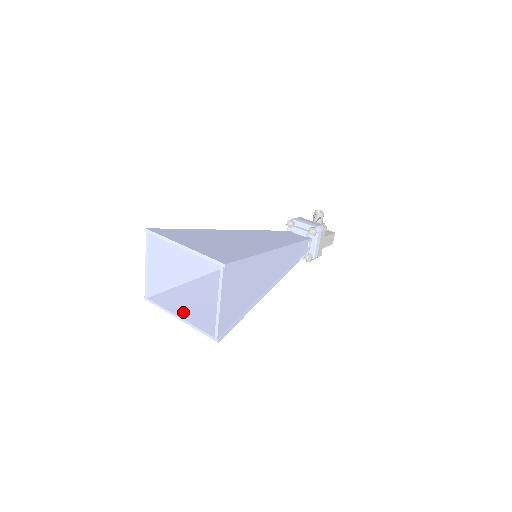
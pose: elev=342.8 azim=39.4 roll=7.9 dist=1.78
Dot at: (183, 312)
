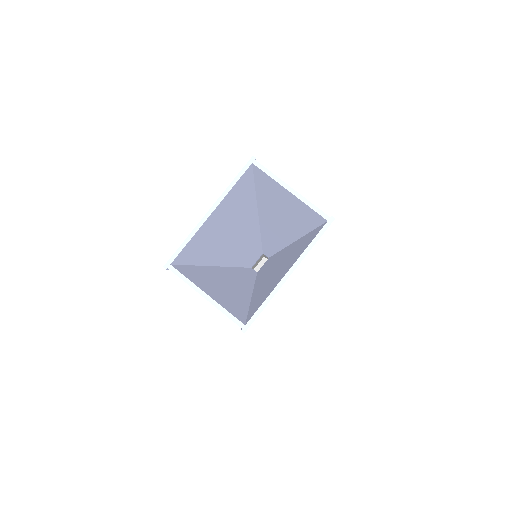
Dot at: (283, 274)
